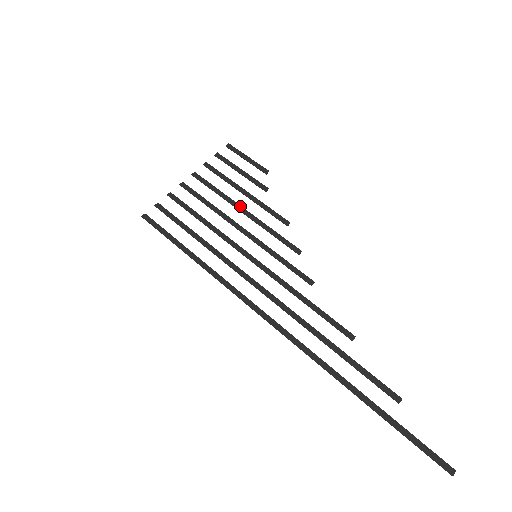
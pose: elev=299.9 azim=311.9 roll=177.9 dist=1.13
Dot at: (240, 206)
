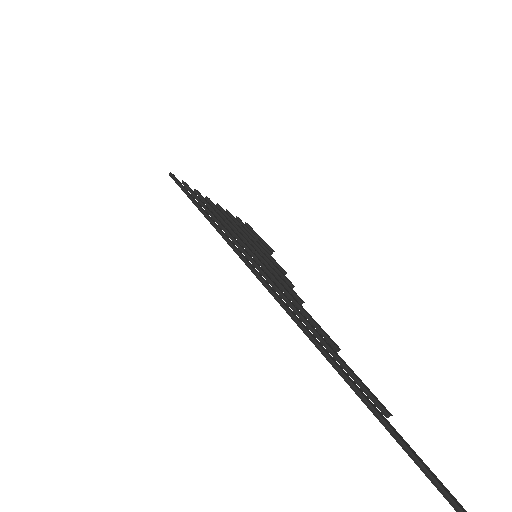
Dot at: occluded
